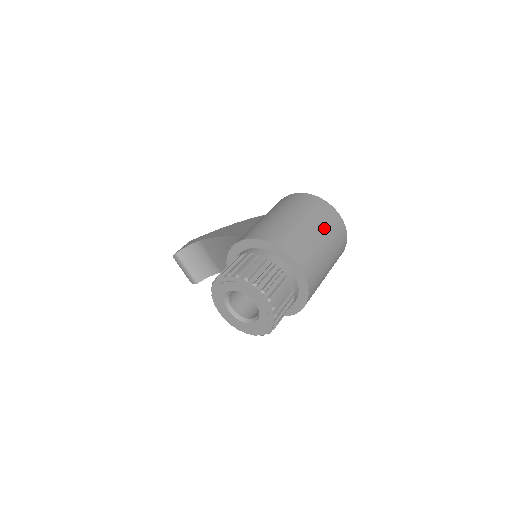
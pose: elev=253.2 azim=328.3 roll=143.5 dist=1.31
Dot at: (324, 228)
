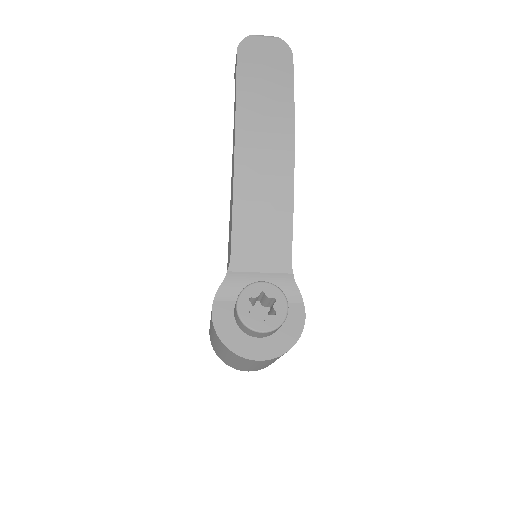
Dot at: (247, 364)
